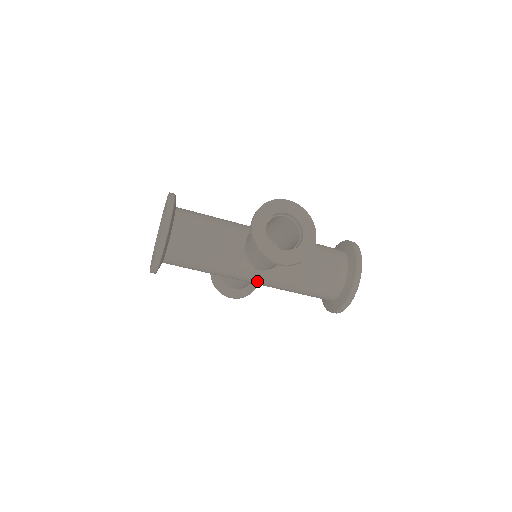
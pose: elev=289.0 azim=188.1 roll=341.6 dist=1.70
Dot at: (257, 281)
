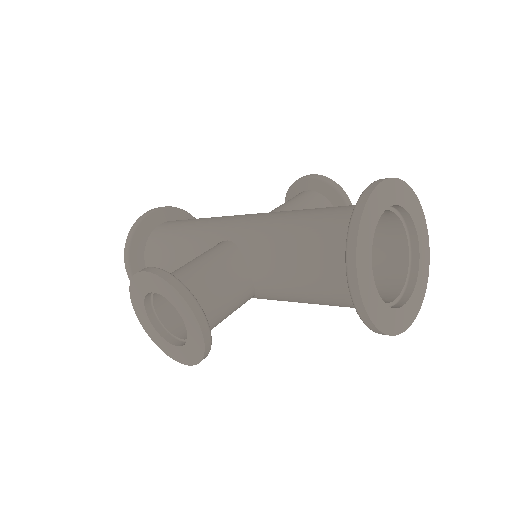
Dot at: occluded
